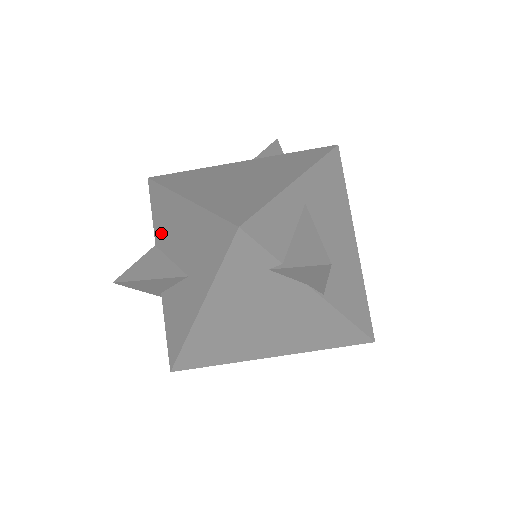
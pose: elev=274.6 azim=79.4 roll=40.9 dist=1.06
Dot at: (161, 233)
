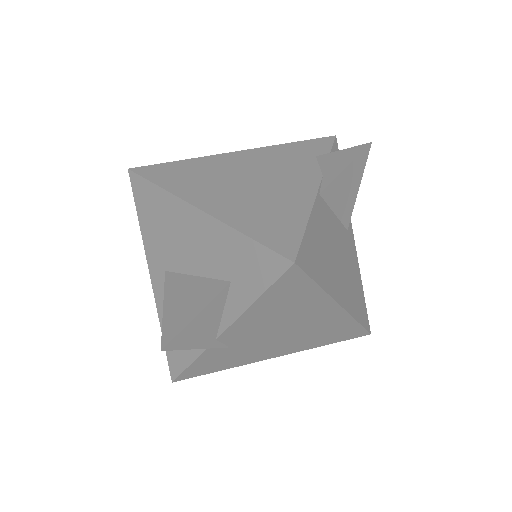
Dot at: occluded
